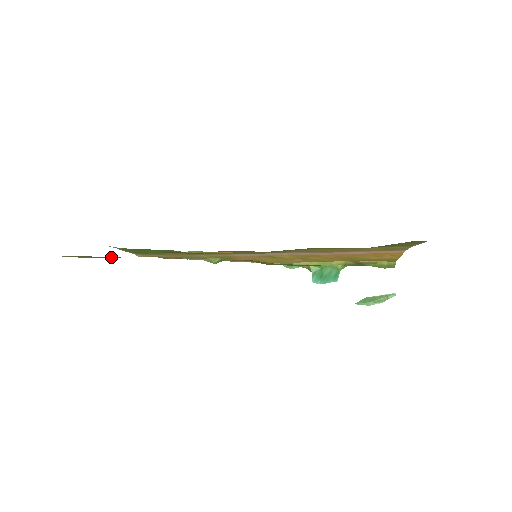
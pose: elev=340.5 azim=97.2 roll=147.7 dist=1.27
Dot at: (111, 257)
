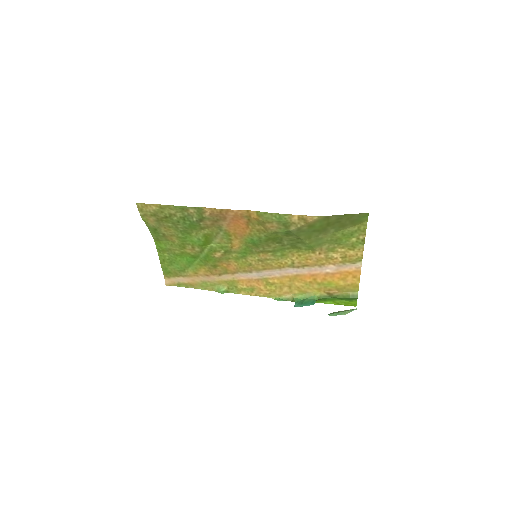
Dot at: (167, 207)
